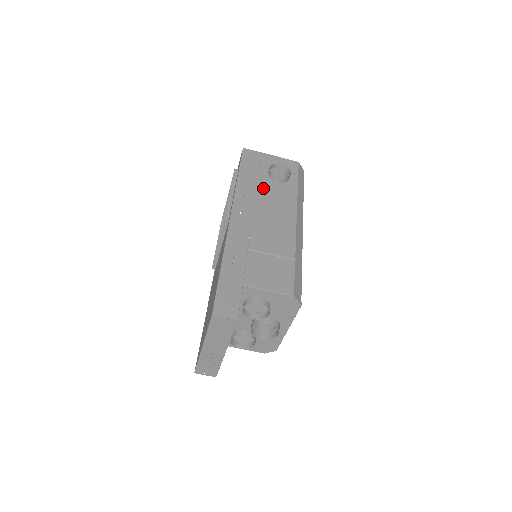
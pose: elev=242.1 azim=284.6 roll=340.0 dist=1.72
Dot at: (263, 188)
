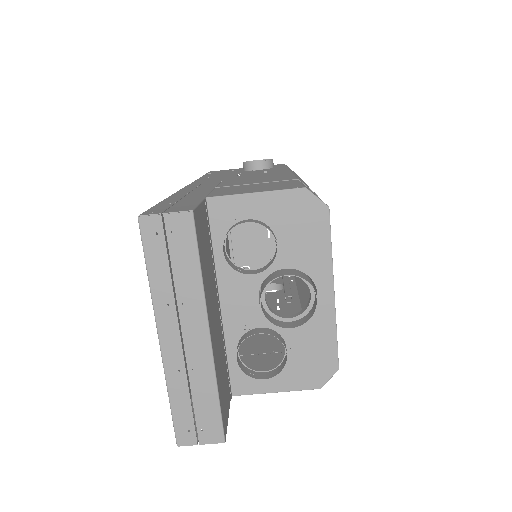
Dot at: (237, 173)
